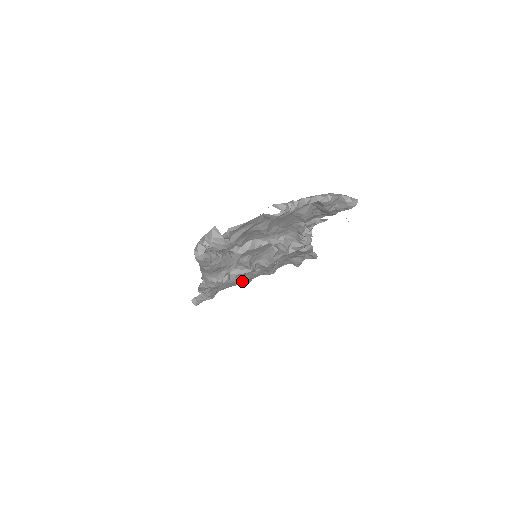
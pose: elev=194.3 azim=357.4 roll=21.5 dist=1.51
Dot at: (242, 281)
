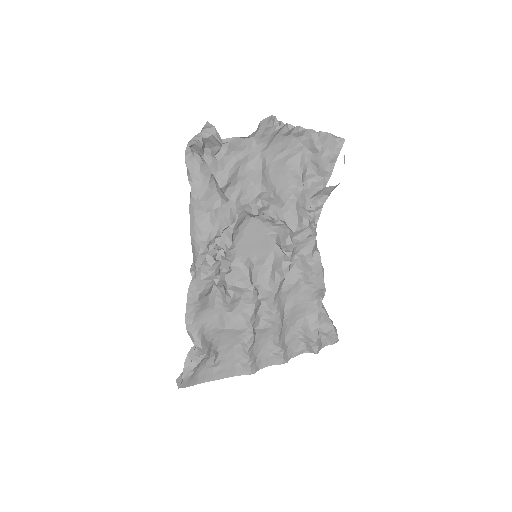
Dot at: (244, 350)
